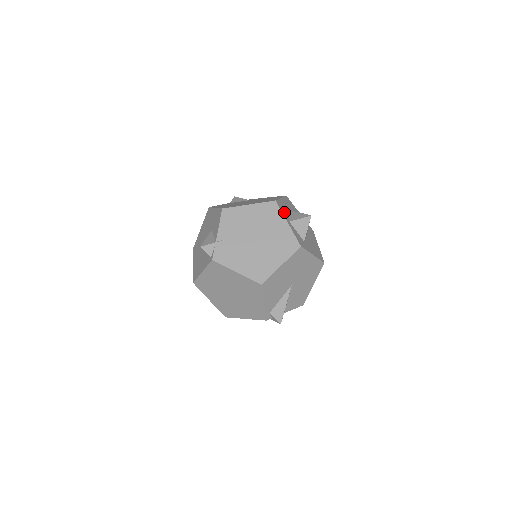
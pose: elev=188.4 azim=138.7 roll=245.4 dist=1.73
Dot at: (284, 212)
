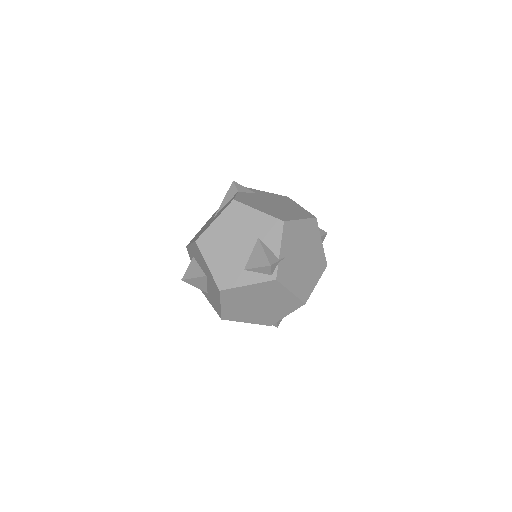
Dot at: occluded
